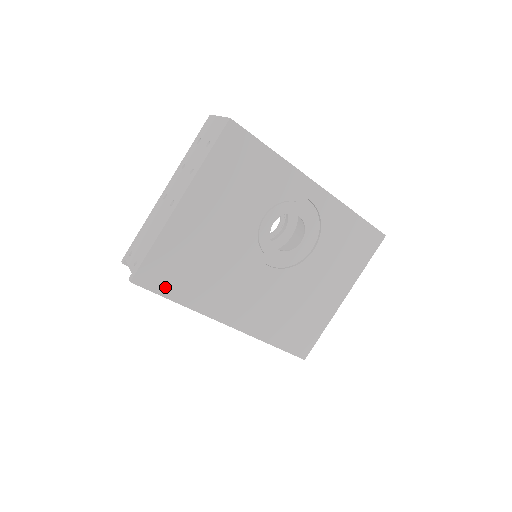
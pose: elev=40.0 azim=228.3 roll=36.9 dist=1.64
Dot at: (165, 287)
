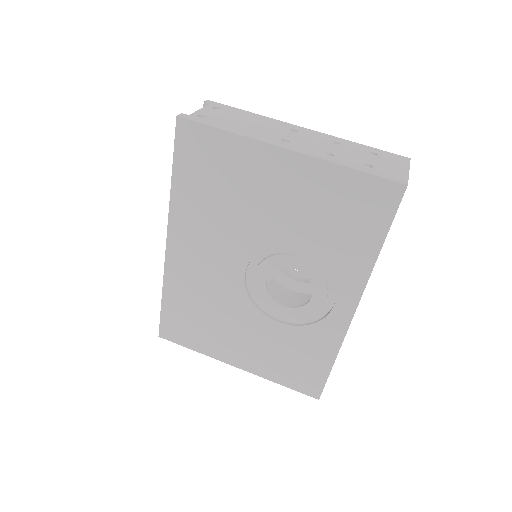
Dot at: (184, 159)
